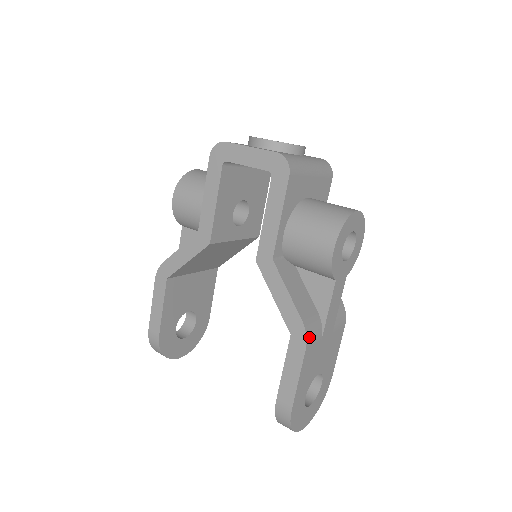
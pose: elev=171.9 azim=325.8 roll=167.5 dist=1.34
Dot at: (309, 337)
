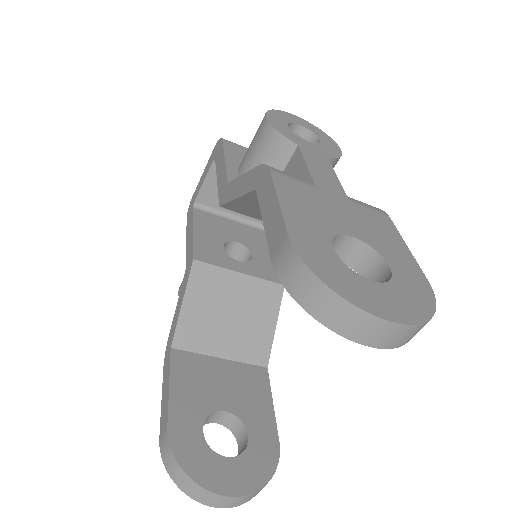
Dot at: (274, 169)
